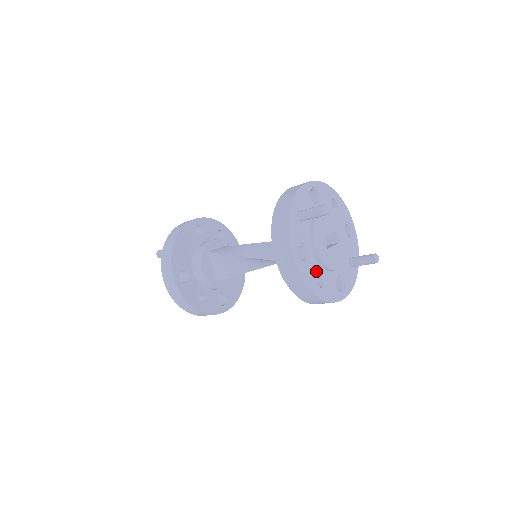
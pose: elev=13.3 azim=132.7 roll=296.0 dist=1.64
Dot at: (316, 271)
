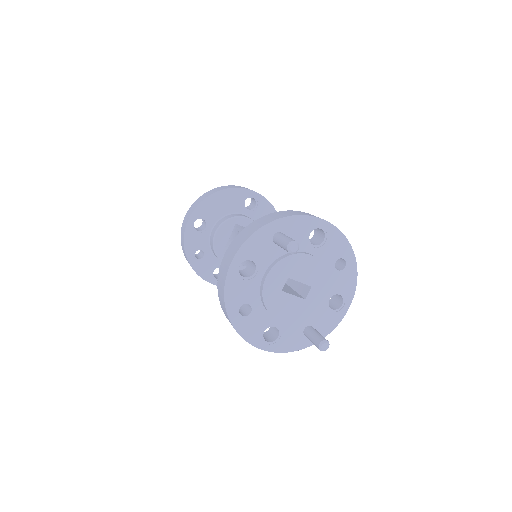
Dot at: (250, 297)
